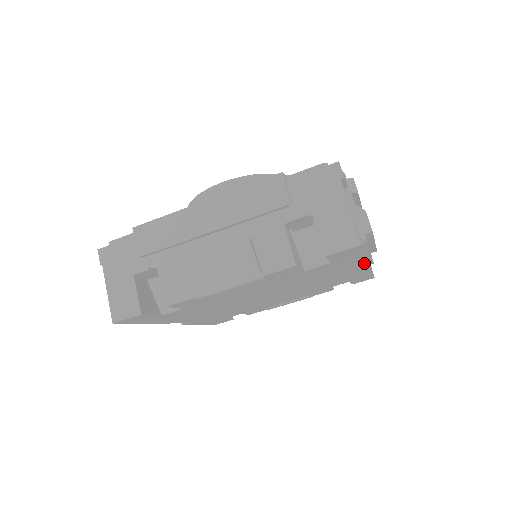
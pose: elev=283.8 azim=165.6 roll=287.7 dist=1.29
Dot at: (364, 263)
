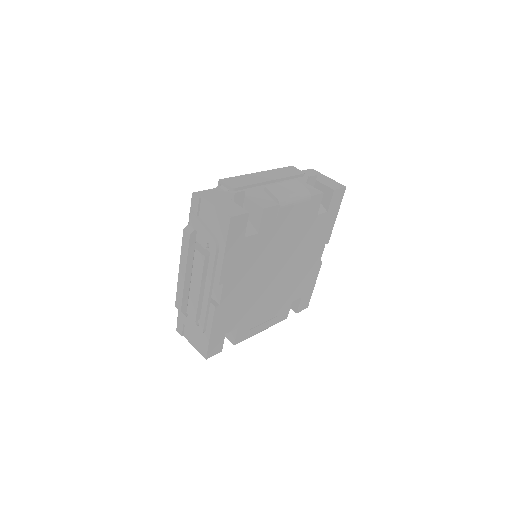
Dot at: (327, 241)
